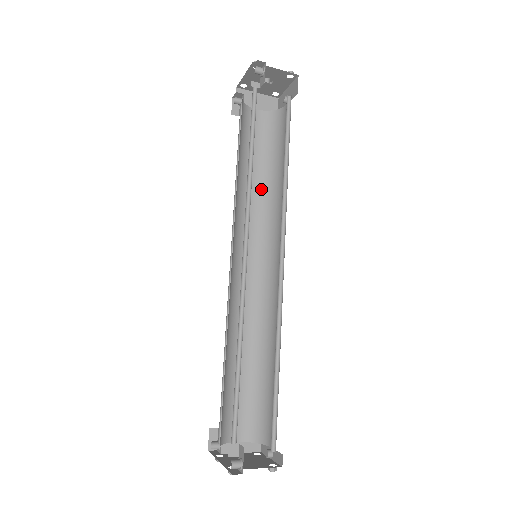
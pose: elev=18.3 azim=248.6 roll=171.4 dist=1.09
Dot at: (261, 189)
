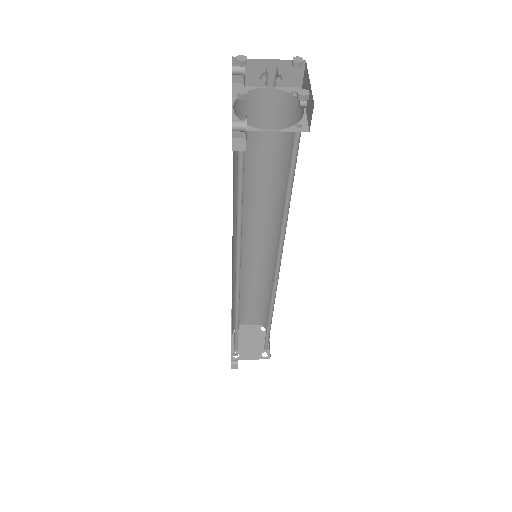
Dot at: (270, 183)
